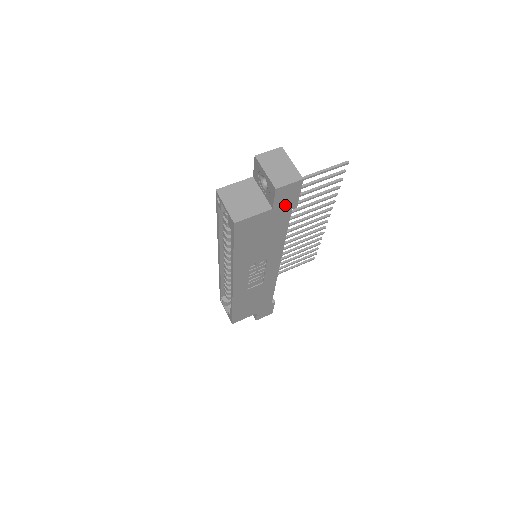
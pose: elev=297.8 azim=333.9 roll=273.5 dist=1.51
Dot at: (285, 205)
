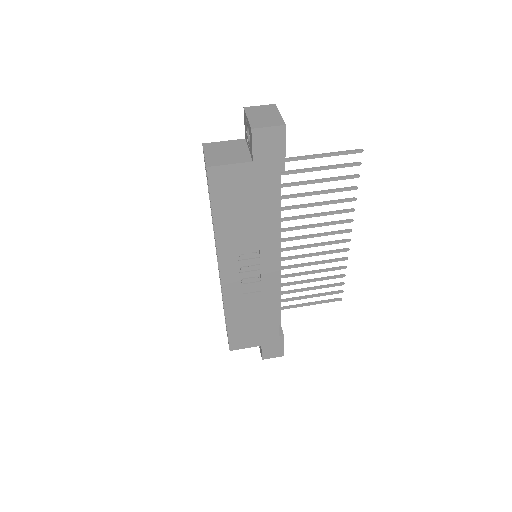
Dot at: (269, 162)
